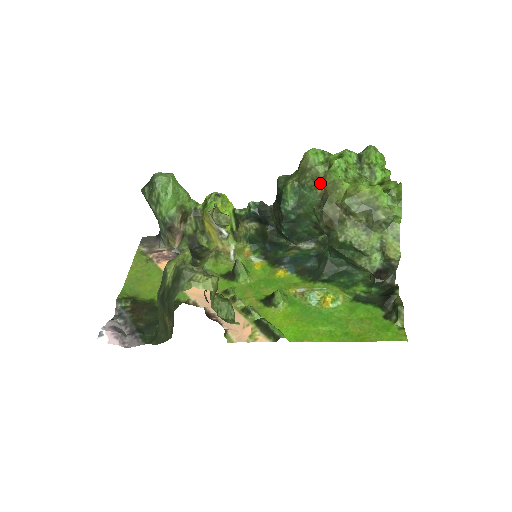
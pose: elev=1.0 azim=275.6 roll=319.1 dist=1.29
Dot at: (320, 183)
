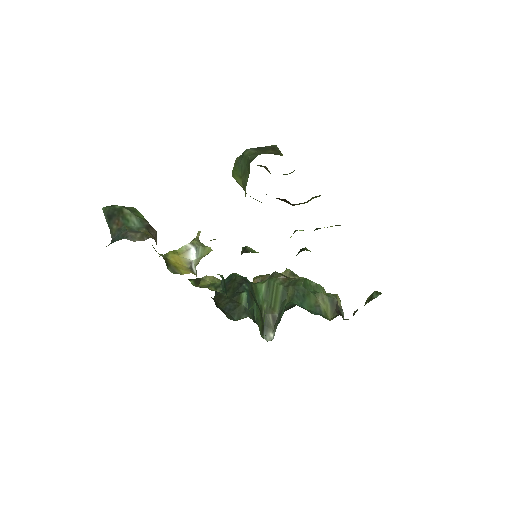
Dot at: occluded
